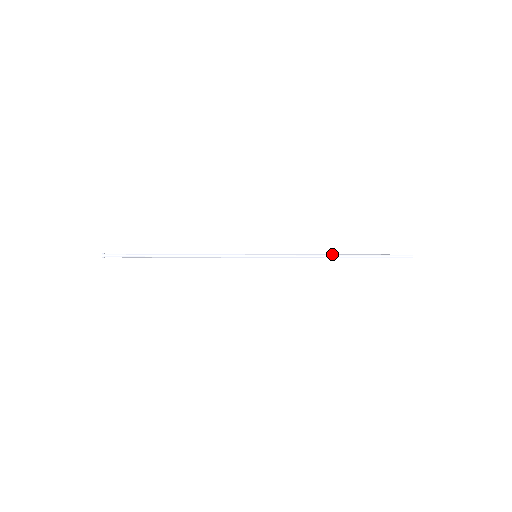
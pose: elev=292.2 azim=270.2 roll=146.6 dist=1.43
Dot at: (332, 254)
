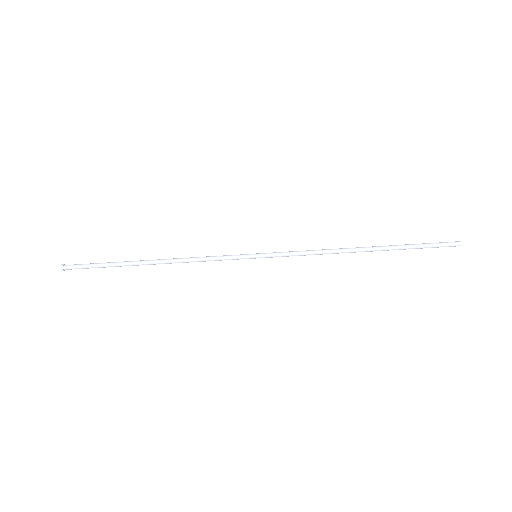
Dot at: (355, 249)
